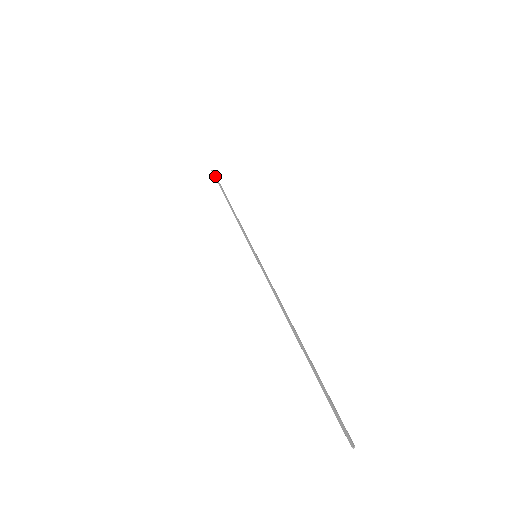
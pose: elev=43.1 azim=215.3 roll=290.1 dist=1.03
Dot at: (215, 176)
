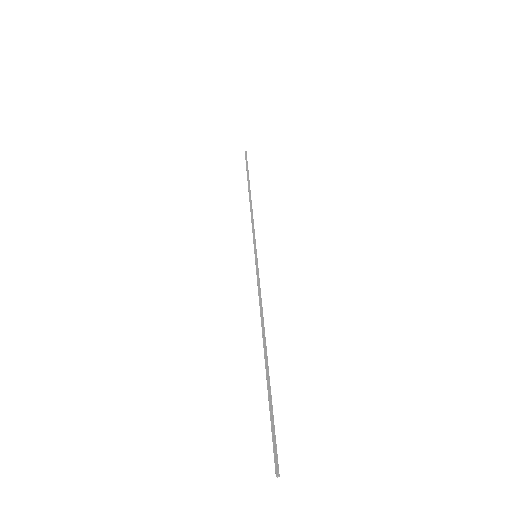
Dot at: (246, 159)
